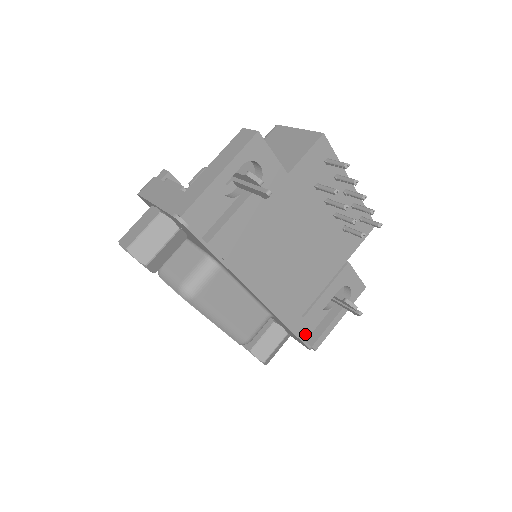
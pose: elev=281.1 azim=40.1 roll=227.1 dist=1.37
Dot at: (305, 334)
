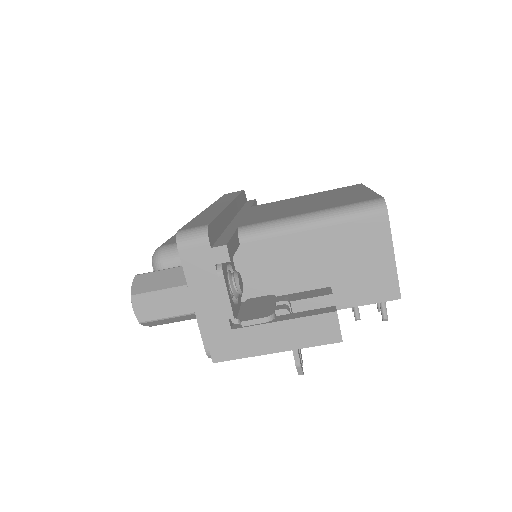
Dot at: occluded
